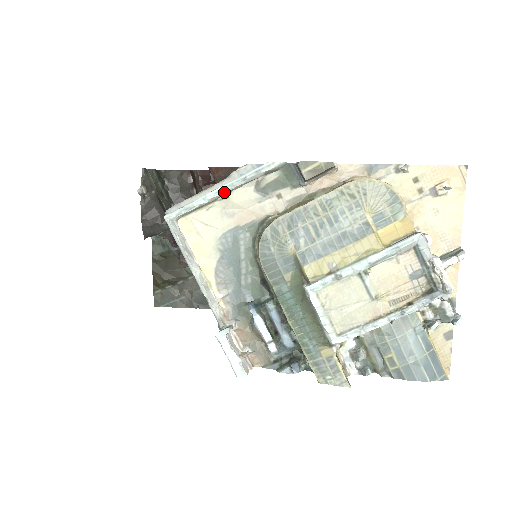
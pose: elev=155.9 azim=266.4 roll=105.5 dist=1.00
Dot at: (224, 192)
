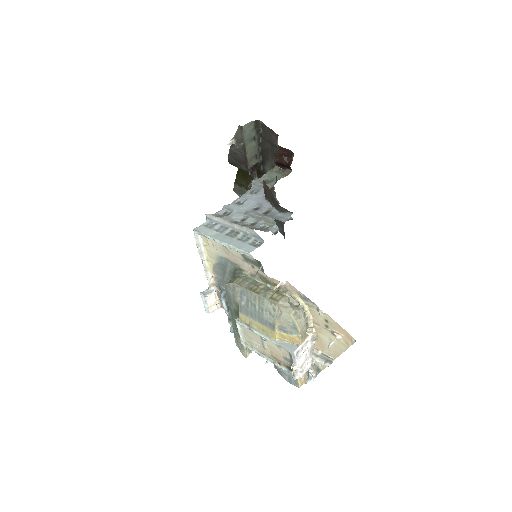
Dot at: (223, 245)
